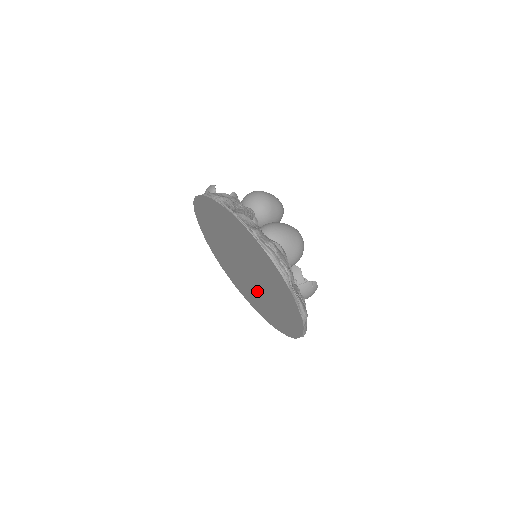
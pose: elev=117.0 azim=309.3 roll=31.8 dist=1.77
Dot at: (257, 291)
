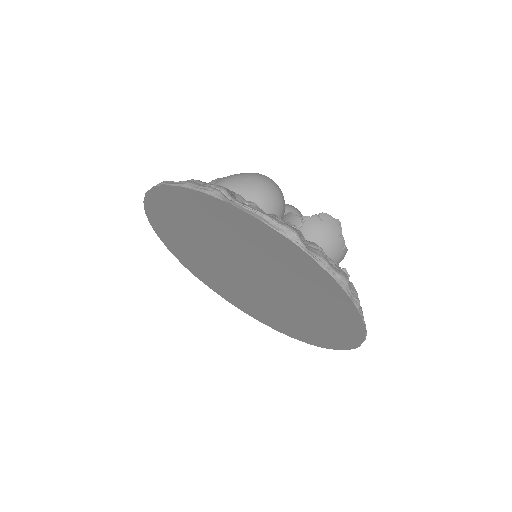
Dot at: (284, 298)
